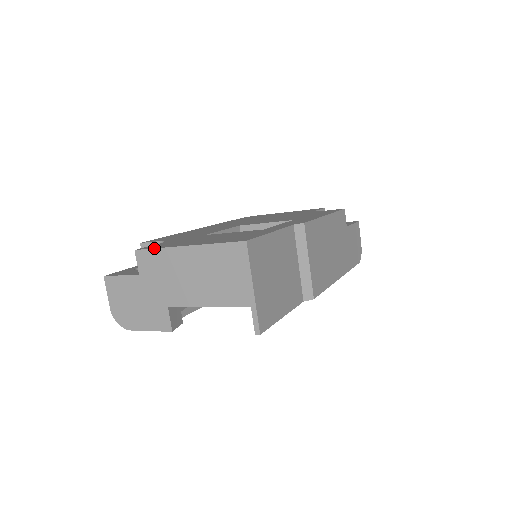
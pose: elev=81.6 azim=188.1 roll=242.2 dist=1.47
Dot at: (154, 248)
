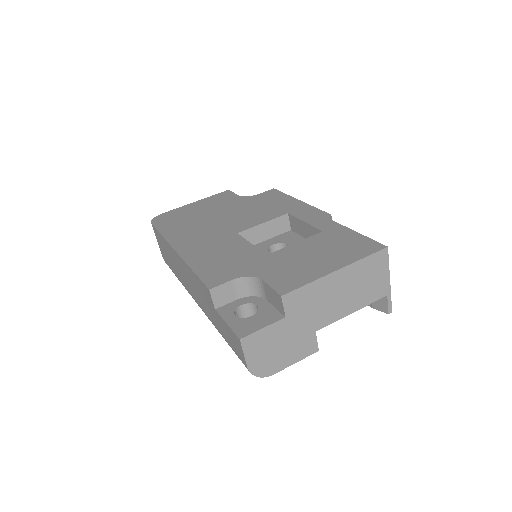
Dot at: (304, 285)
